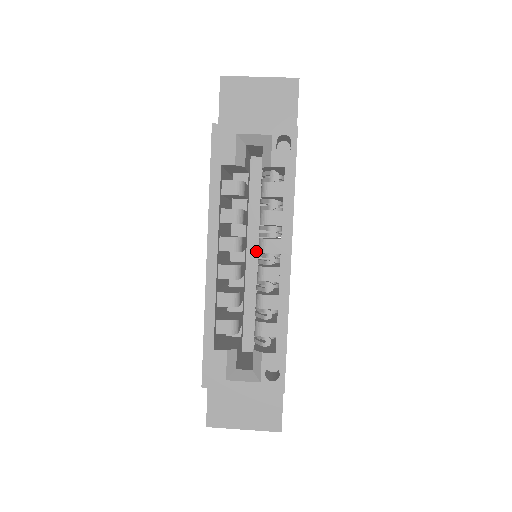
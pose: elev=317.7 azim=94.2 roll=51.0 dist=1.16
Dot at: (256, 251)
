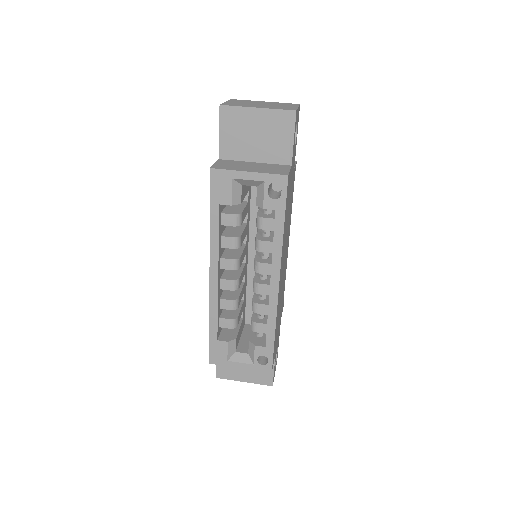
Dot at: occluded
